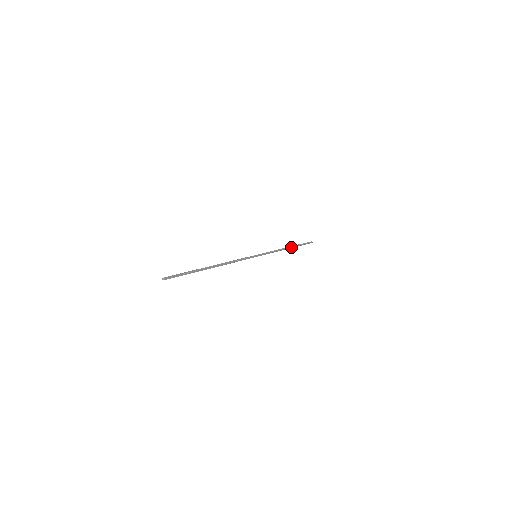
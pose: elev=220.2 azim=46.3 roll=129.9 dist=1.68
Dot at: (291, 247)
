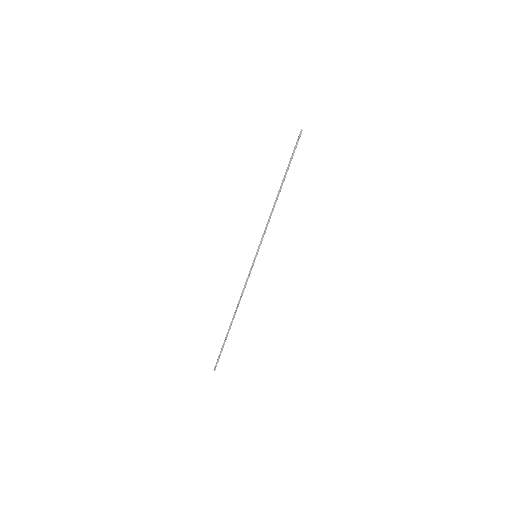
Dot at: (281, 187)
